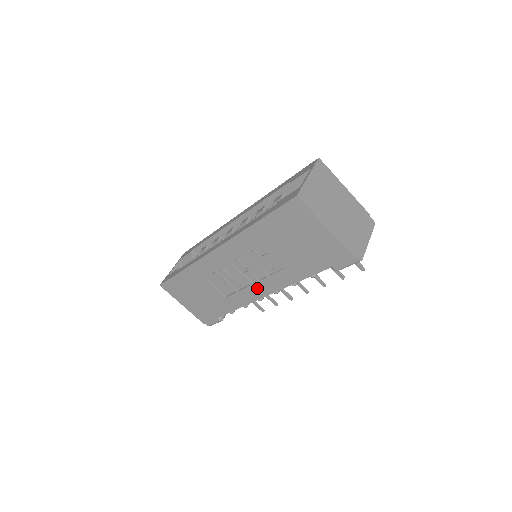
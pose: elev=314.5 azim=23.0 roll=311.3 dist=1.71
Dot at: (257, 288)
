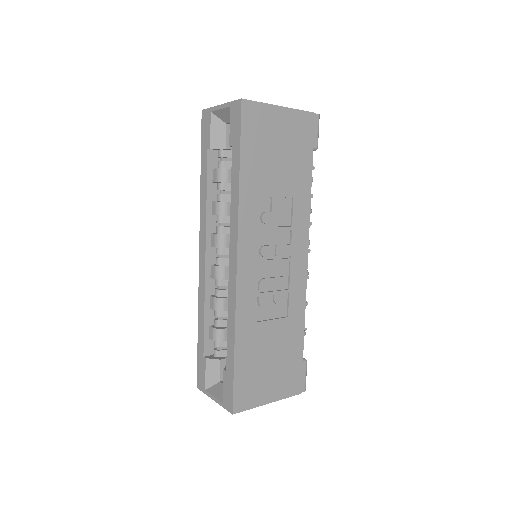
Dot at: (296, 258)
